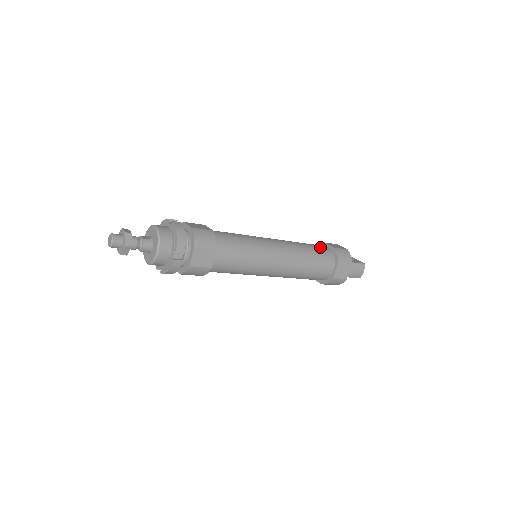
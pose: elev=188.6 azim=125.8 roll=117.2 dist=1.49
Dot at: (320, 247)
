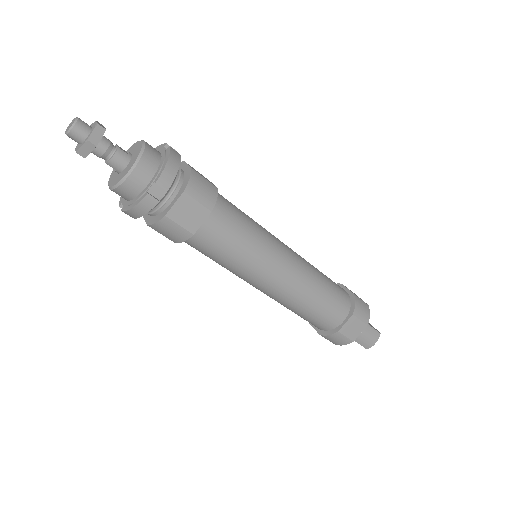
Dot at: (338, 285)
